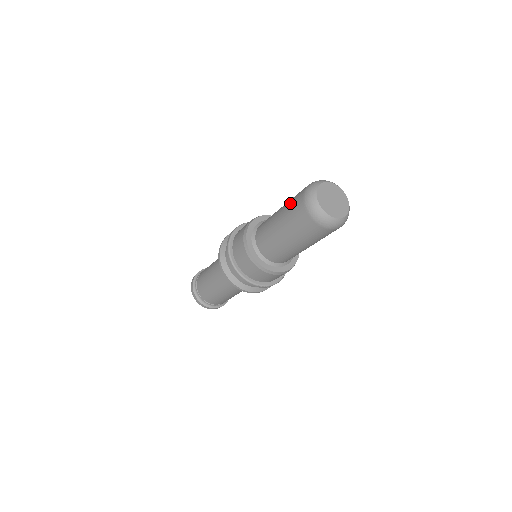
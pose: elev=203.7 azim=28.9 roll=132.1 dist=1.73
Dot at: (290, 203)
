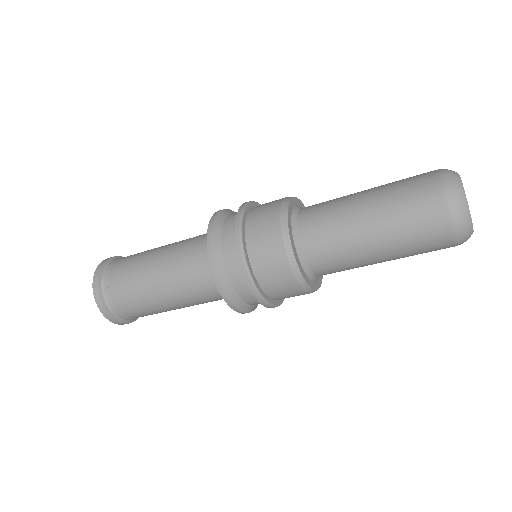
Dot at: (405, 213)
